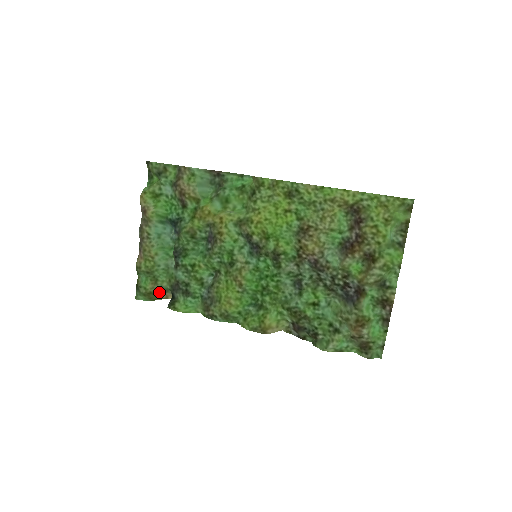
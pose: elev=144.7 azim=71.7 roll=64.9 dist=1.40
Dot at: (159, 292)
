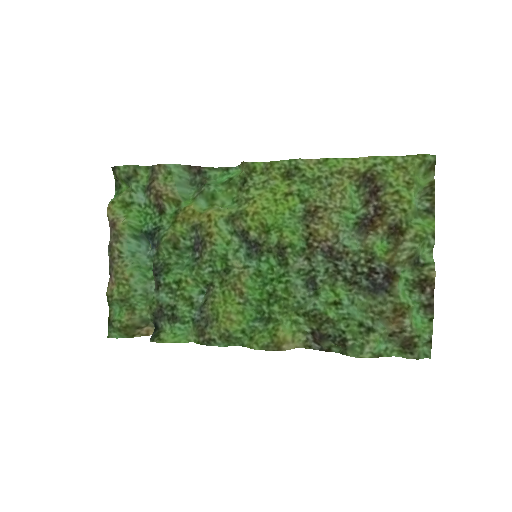
Dot at: (138, 325)
